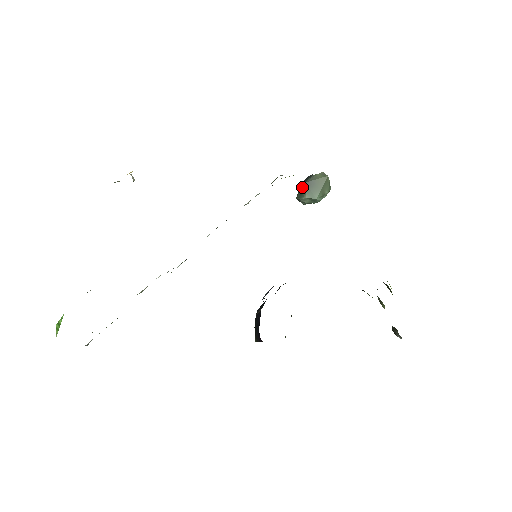
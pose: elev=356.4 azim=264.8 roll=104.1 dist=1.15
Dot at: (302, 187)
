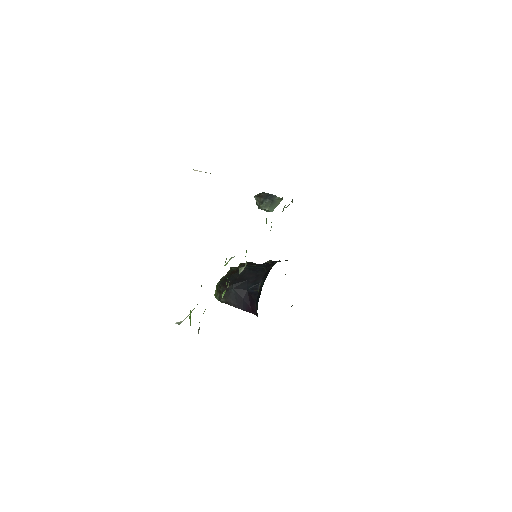
Dot at: (269, 202)
